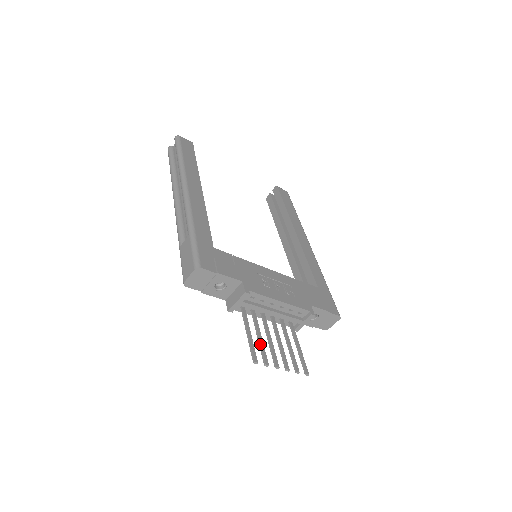
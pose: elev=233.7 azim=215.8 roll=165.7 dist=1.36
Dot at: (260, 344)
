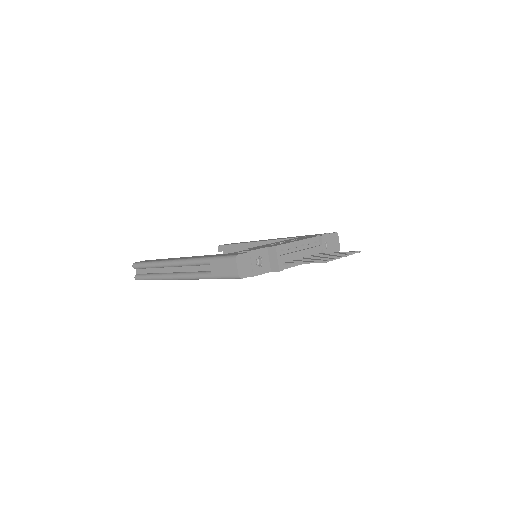
Dot at: (317, 260)
